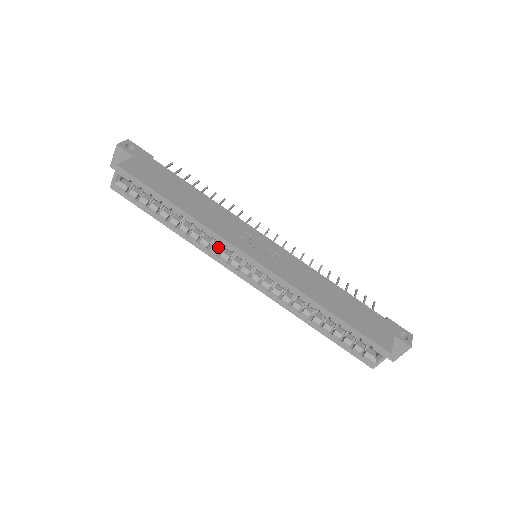
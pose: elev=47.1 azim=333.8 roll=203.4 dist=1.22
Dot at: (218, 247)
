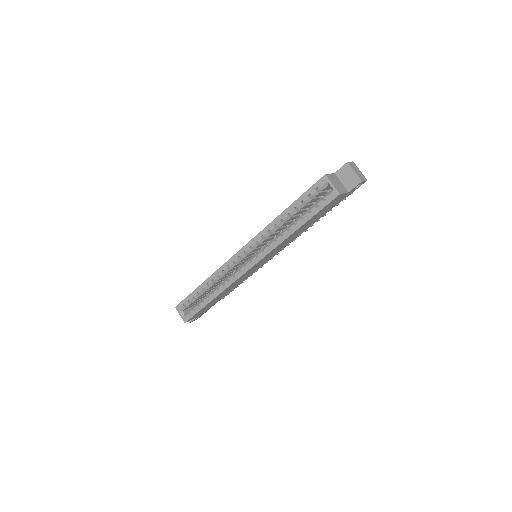
Dot at: (232, 274)
